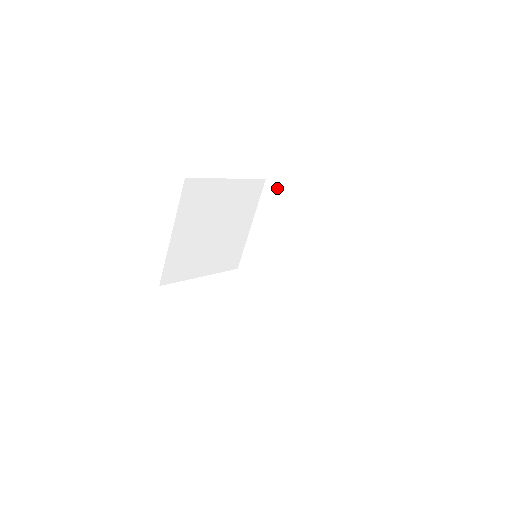
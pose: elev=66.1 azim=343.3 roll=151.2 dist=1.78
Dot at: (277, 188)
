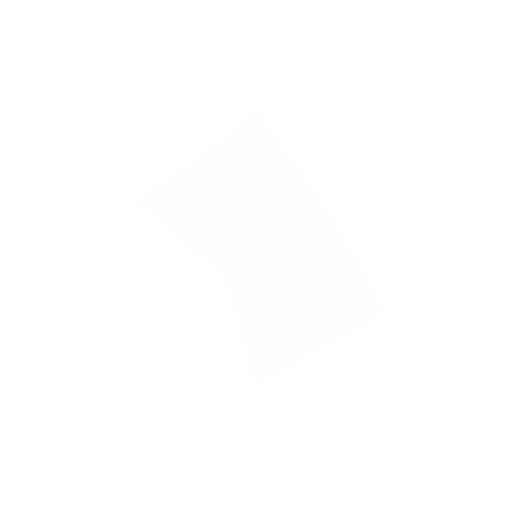
Dot at: (333, 225)
